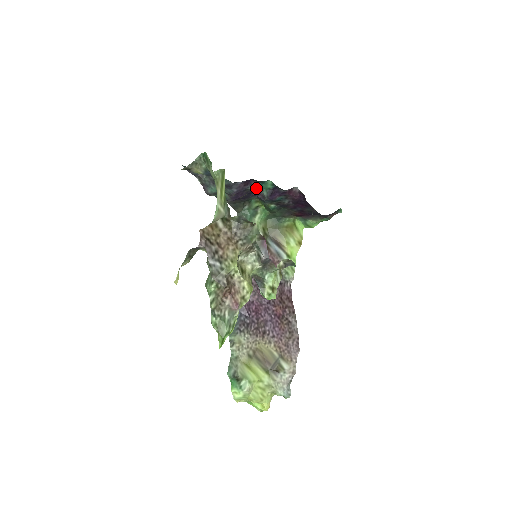
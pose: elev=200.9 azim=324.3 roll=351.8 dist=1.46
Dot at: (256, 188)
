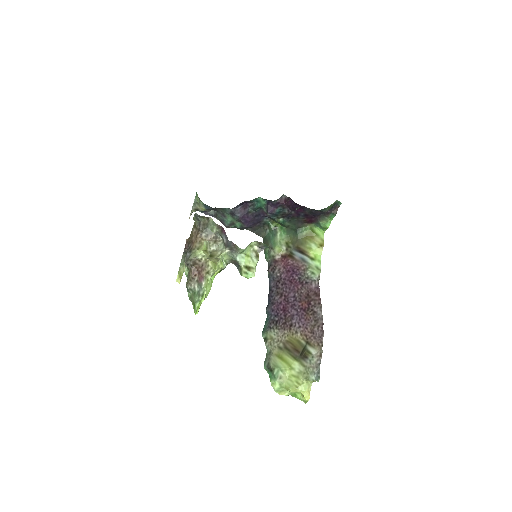
Dot at: (255, 208)
